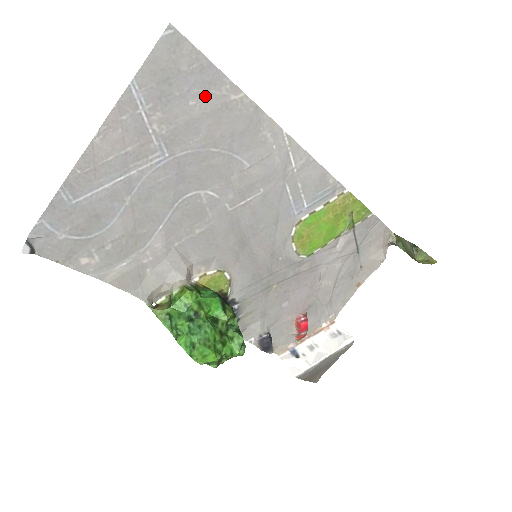
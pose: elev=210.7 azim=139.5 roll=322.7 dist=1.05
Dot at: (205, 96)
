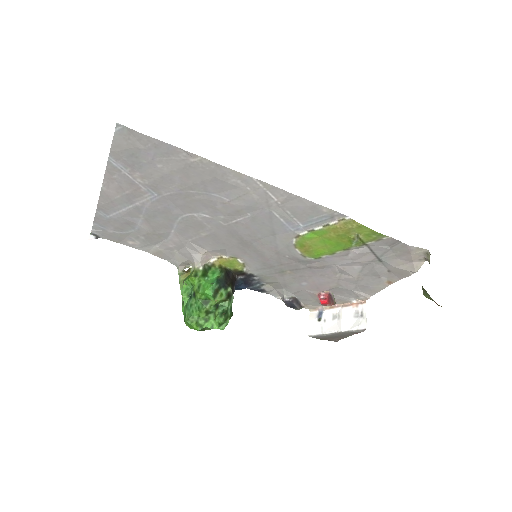
Dot at: (168, 161)
